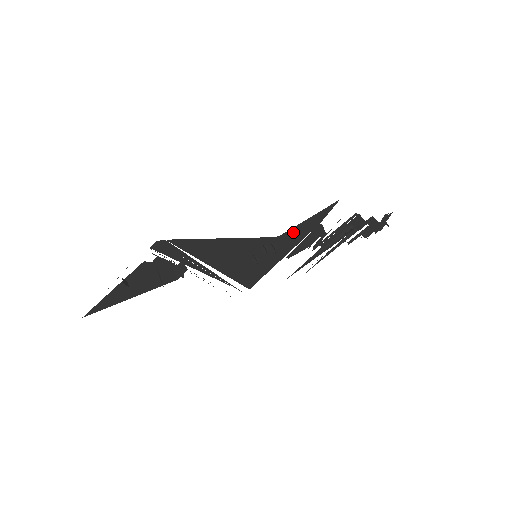
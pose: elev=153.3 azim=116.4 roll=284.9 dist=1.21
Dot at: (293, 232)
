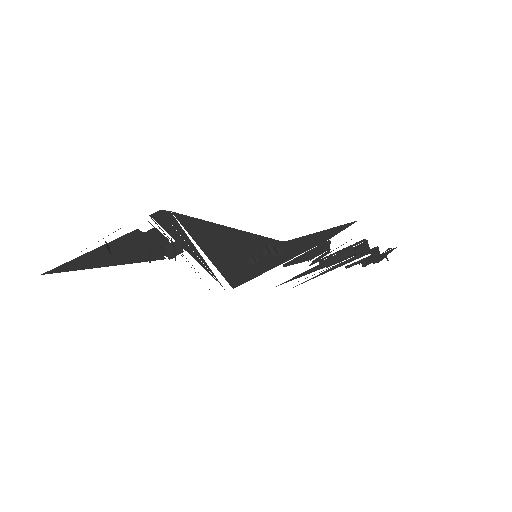
Dot at: (301, 241)
